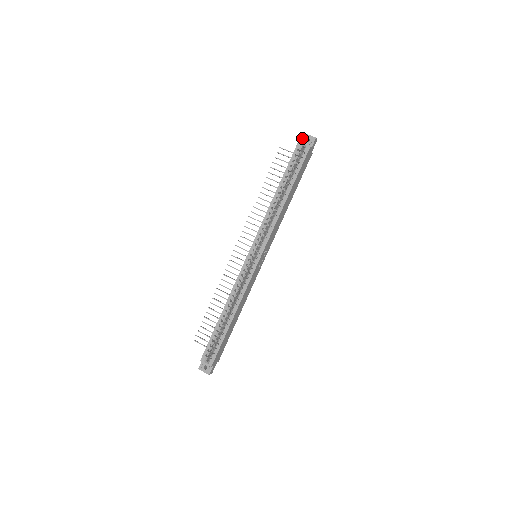
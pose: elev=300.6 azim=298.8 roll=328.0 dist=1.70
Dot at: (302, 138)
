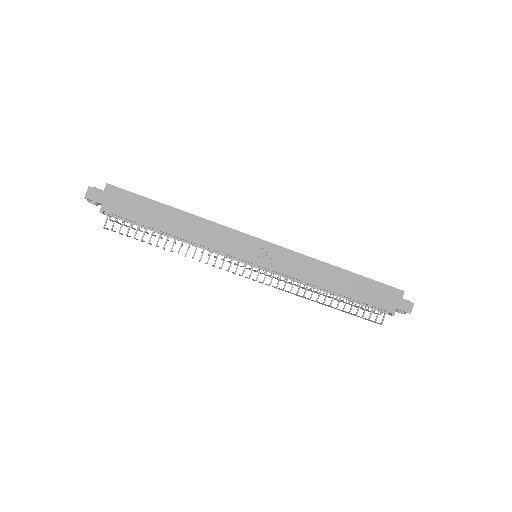
Dot at: occluded
